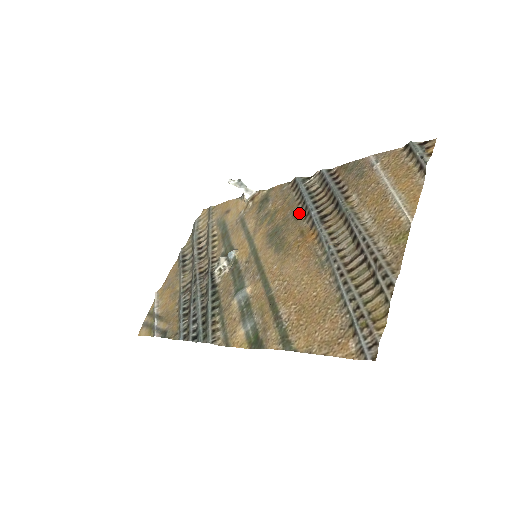
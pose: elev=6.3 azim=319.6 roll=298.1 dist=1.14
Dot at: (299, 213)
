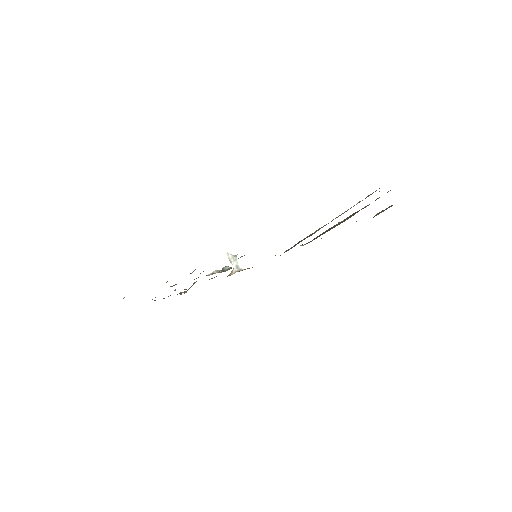
Dot at: occluded
